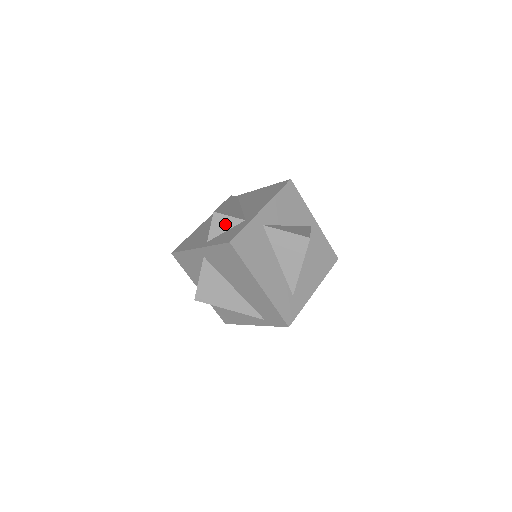
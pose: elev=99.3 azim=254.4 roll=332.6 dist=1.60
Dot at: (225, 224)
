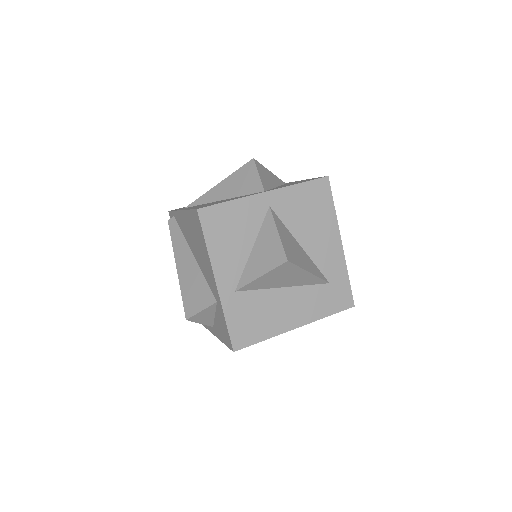
Dot at: (207, 315)
